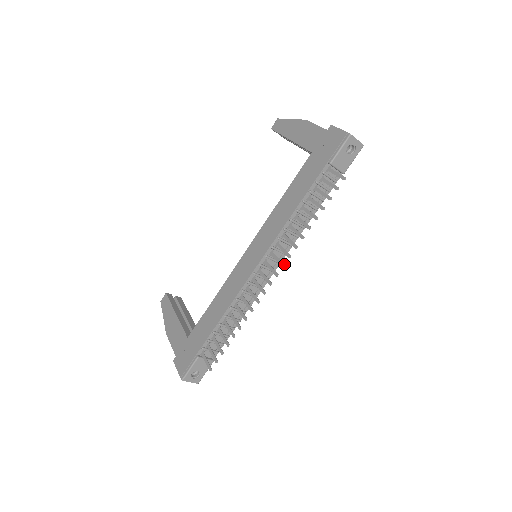
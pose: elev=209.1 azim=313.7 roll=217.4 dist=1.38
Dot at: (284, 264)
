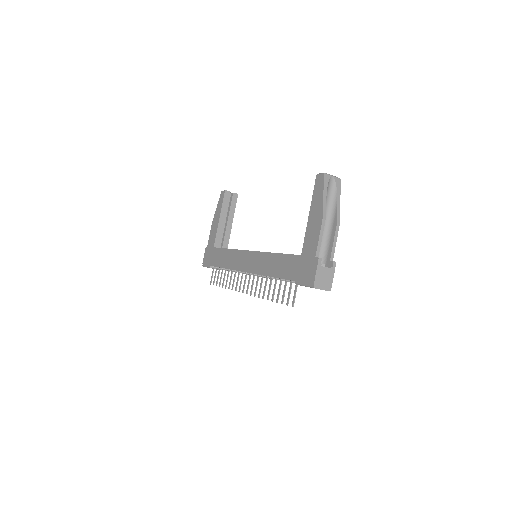
Dot at: (251, 294)
